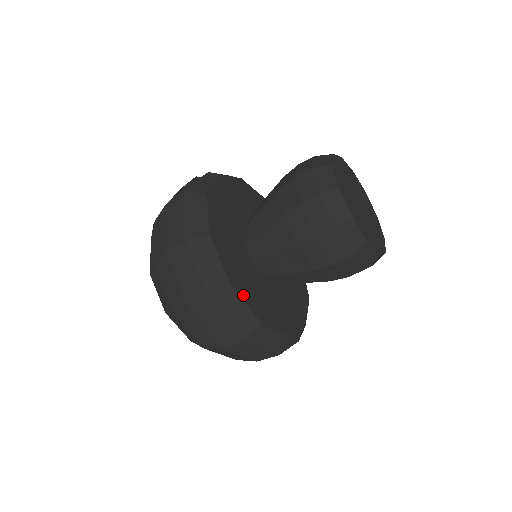
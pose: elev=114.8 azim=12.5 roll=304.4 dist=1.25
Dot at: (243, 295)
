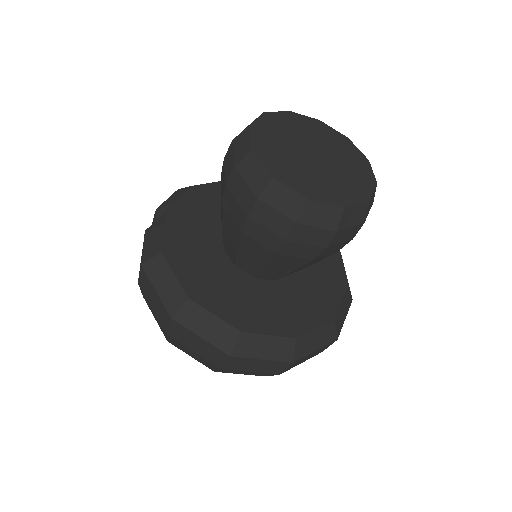
Dot at: (260, 328)
